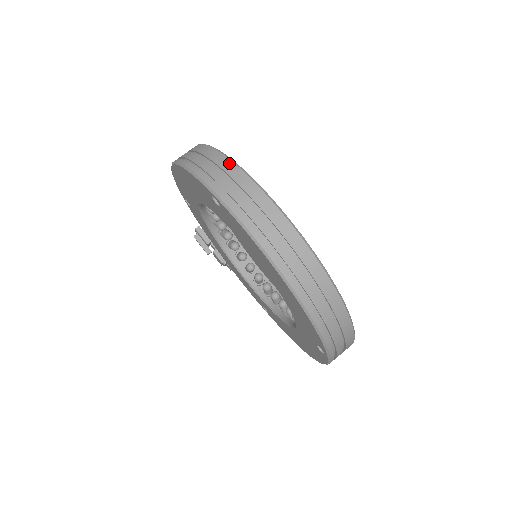
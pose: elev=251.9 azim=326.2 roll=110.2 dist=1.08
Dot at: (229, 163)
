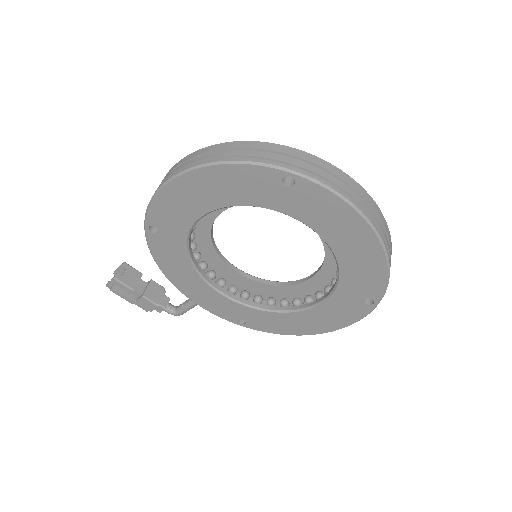
Dot at: (281, 147)
